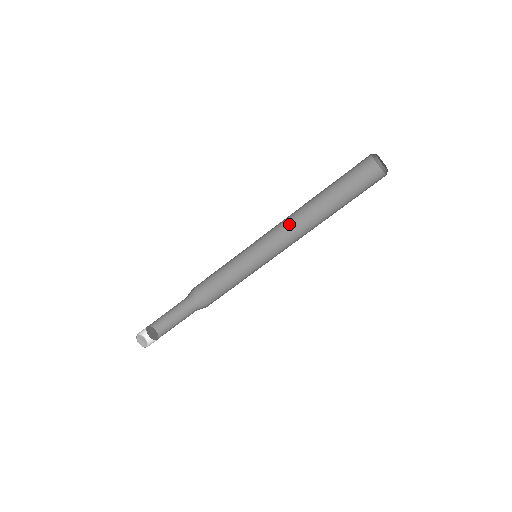
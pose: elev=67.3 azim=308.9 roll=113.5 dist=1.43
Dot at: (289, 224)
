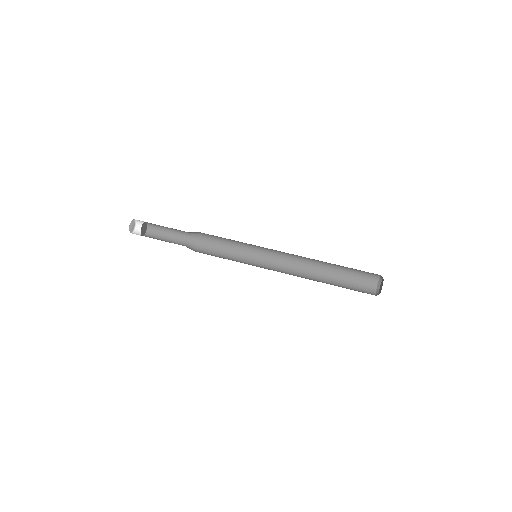
Dot at: (291, 271)
